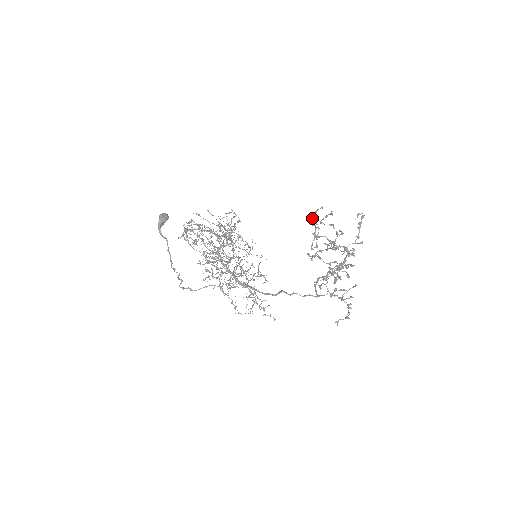
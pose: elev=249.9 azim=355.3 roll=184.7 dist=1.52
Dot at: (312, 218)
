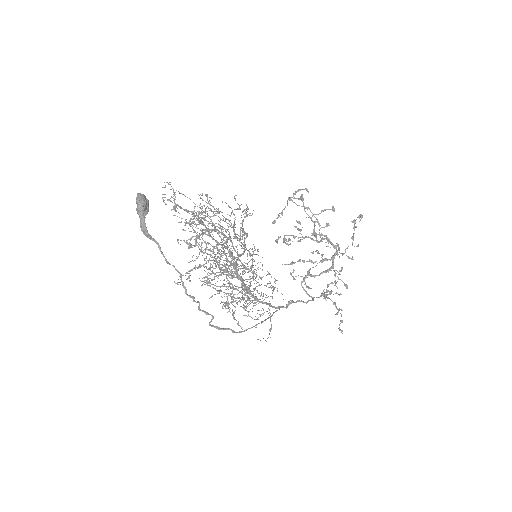
Dot at: occluded
